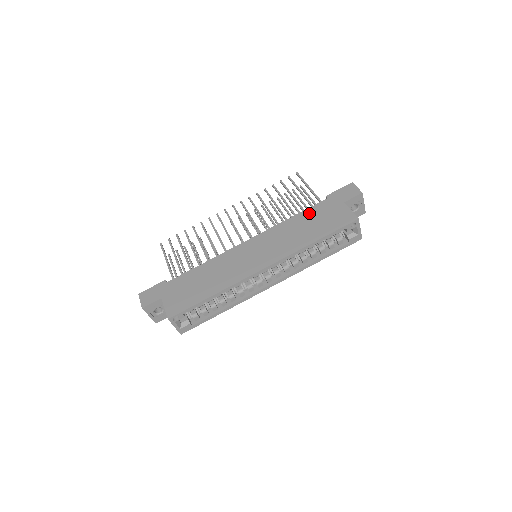
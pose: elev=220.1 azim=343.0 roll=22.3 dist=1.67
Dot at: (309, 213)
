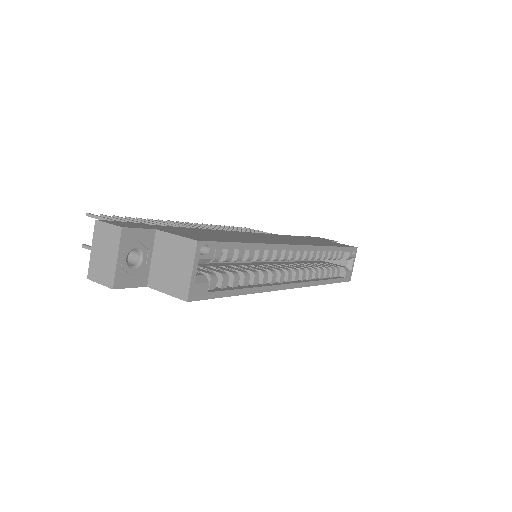
Dot at: (300, 237)
